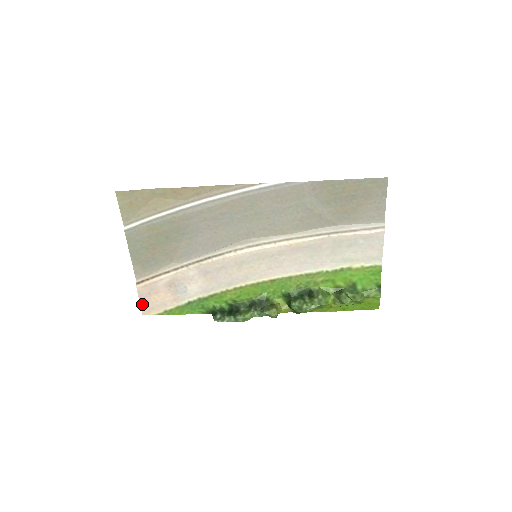
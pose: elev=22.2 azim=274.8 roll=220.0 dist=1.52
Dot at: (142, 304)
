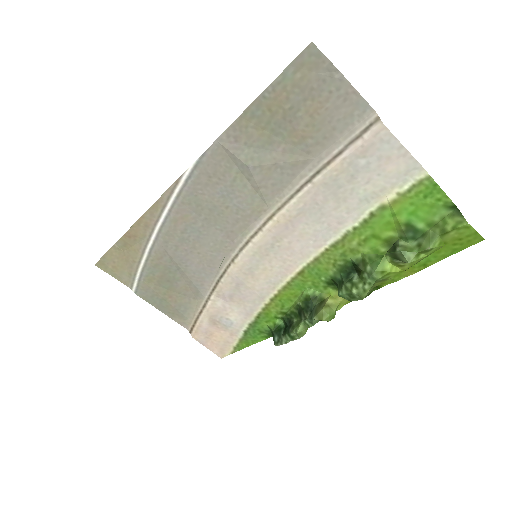
Dot at: (211, 349)
